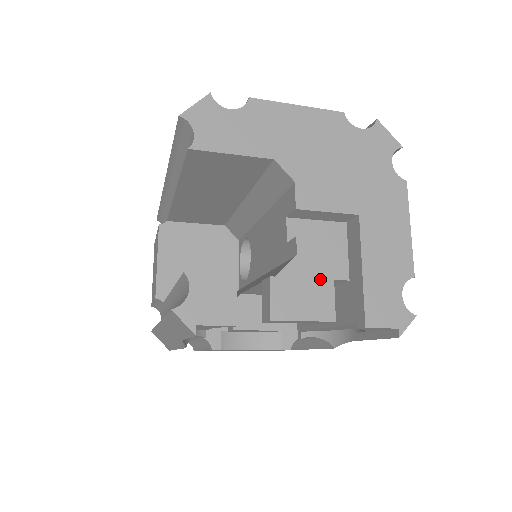
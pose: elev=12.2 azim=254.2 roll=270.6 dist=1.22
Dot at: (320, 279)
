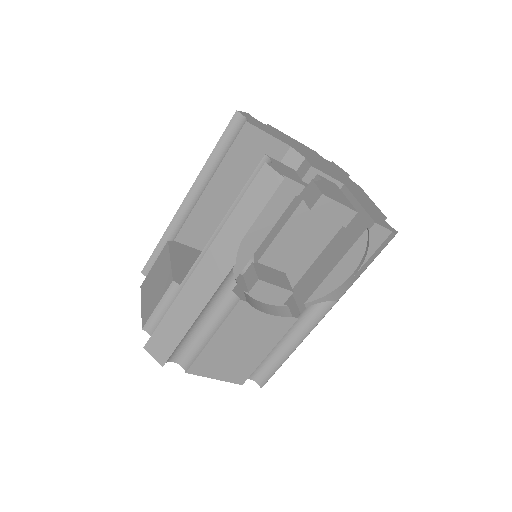
Dot at: (339, 194)
